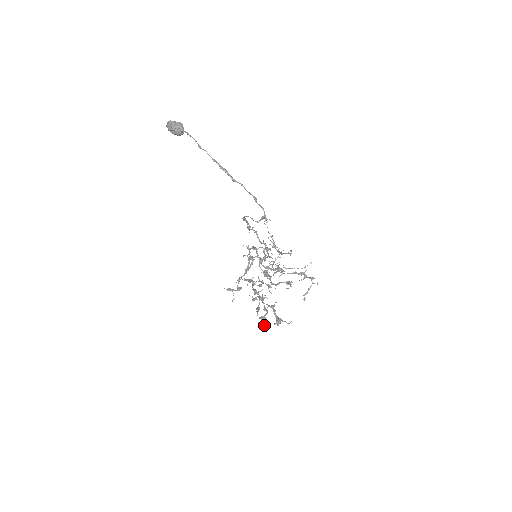
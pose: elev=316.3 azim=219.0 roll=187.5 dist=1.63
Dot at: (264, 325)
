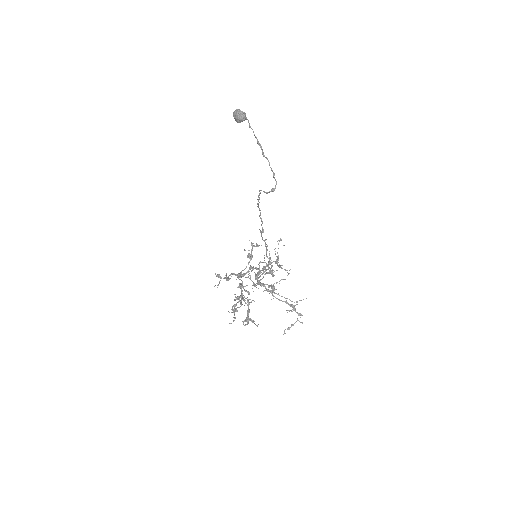
Dot at: (233, 320)
